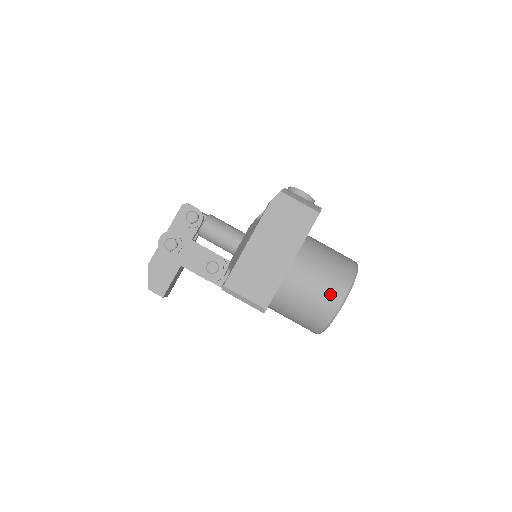
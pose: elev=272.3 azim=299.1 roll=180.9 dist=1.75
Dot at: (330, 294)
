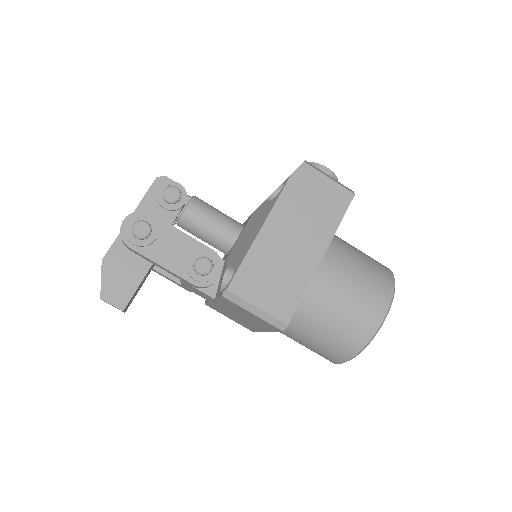
Dot at: (369, 304)
